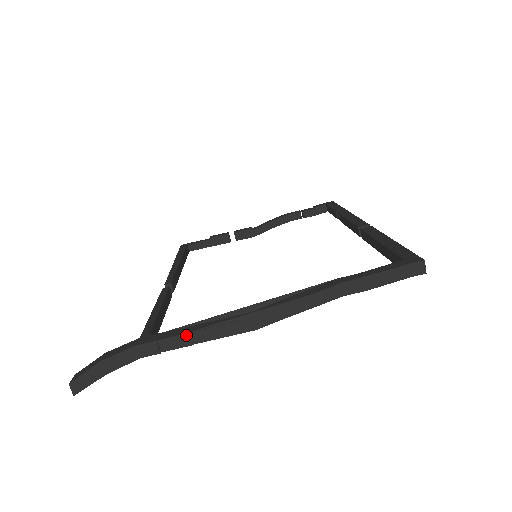
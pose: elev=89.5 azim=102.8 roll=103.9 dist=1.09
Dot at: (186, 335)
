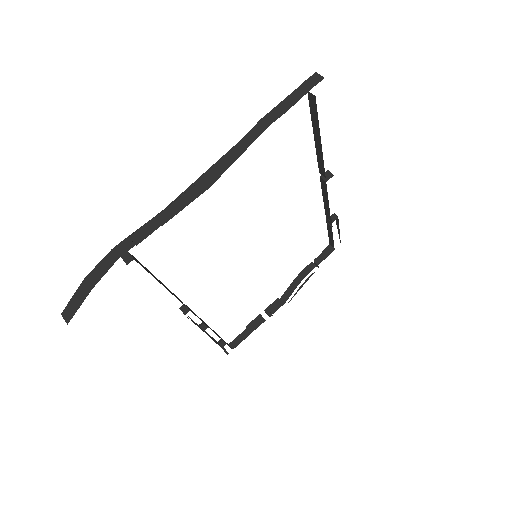
Dot at: (152, 220)
